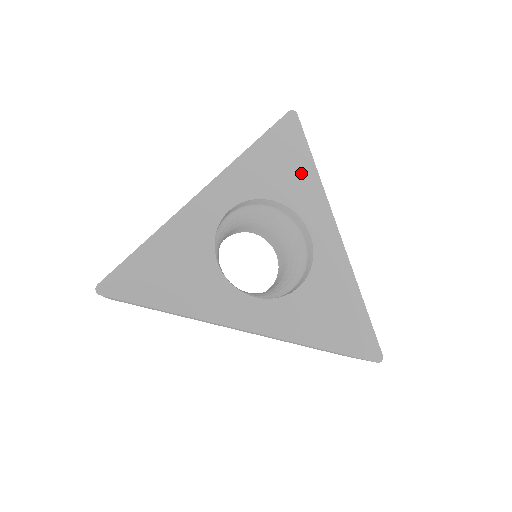
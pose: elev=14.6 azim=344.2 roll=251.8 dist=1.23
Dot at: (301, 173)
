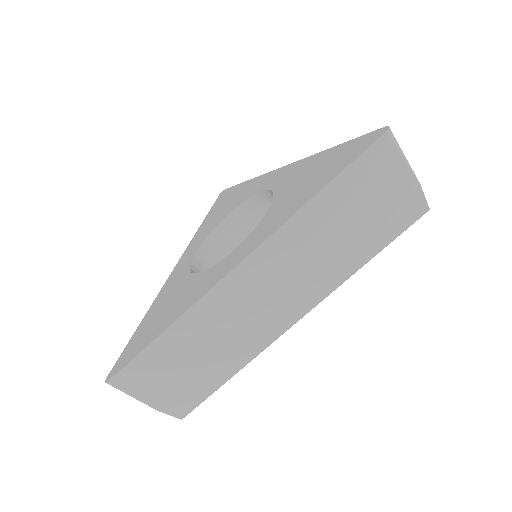
Dot at: (240, 192)
